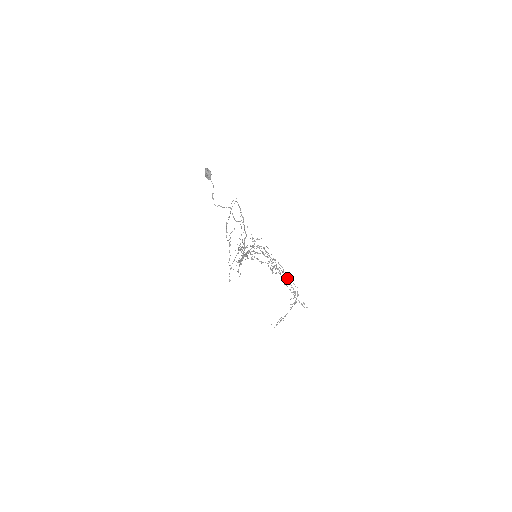
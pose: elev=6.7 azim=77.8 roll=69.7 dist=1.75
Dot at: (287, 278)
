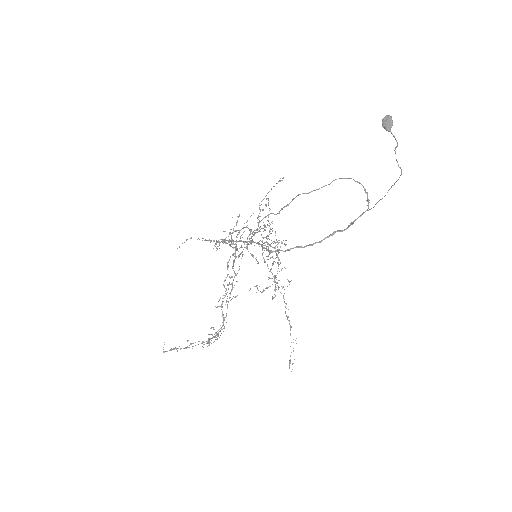
Dot at: (222, 307)
